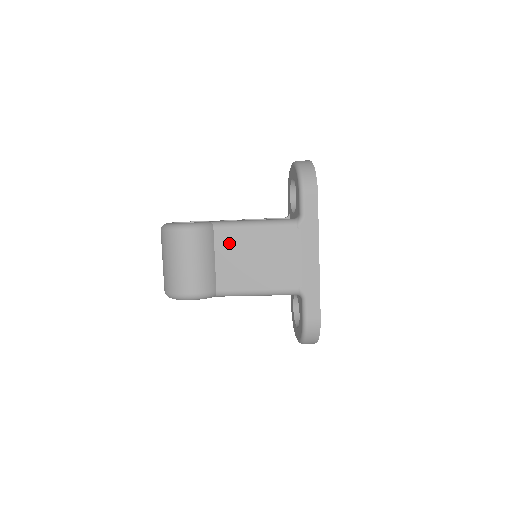
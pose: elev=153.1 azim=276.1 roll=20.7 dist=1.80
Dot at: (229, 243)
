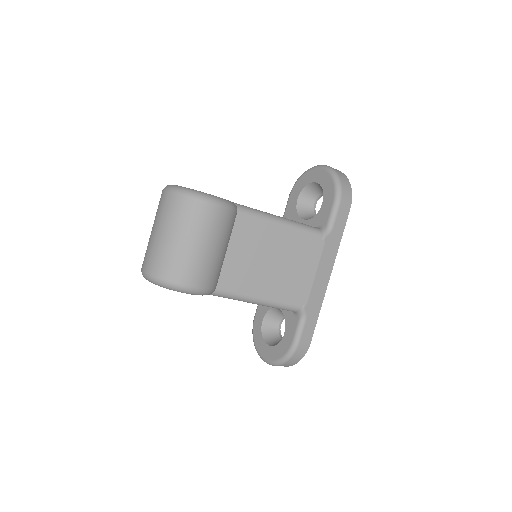
Dot at: (249, 235)
